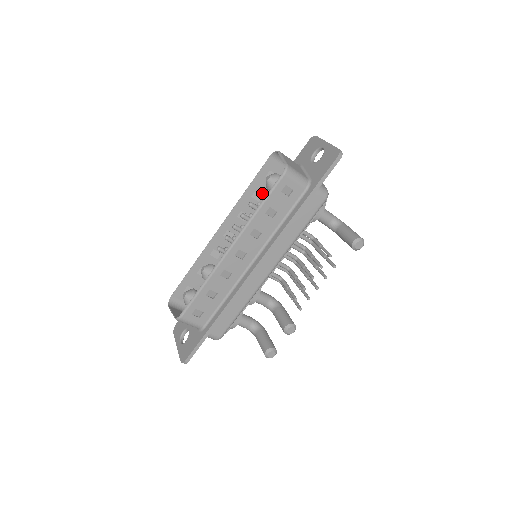
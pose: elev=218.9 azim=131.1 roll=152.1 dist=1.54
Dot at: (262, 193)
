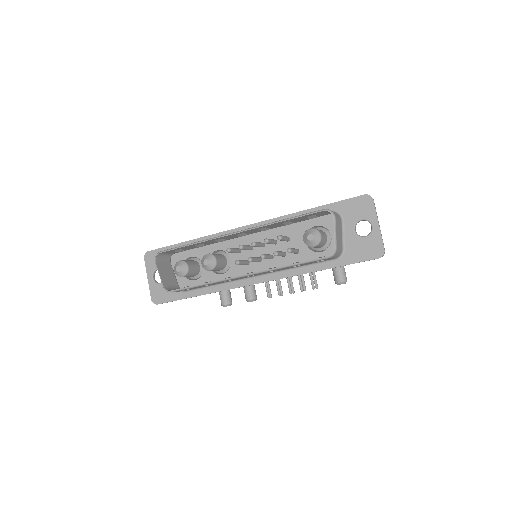
Dot at: (293, 221)
